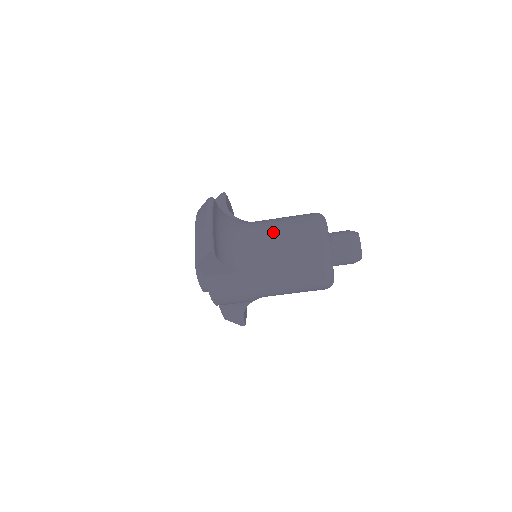
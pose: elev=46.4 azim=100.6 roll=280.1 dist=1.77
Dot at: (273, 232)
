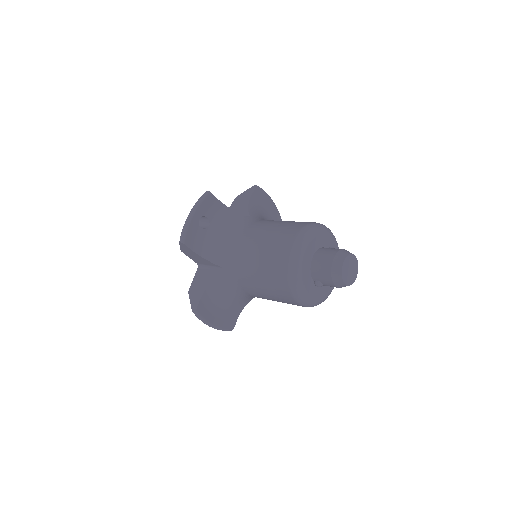
Dot at: (260, 296)
